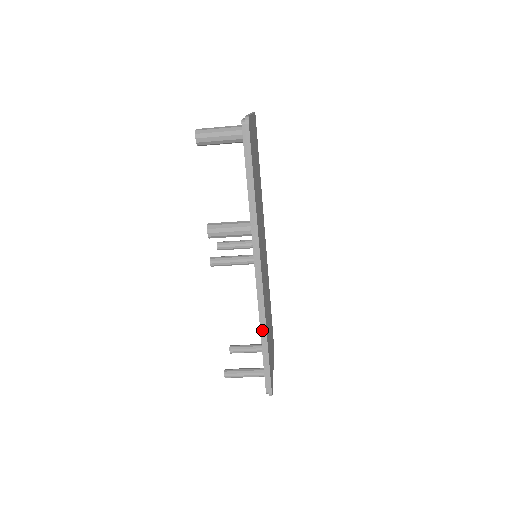
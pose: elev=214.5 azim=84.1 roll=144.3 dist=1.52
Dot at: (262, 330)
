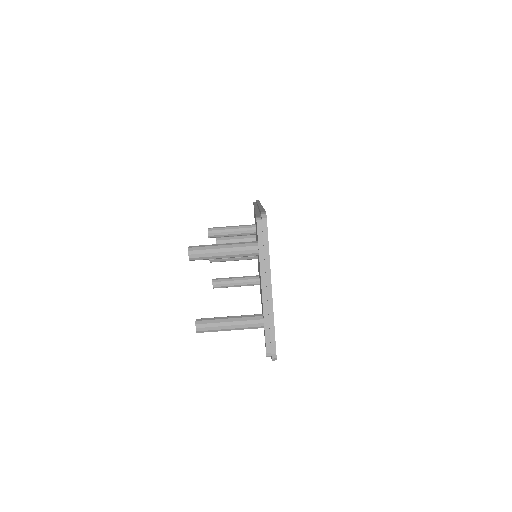
Dot at: occluded
